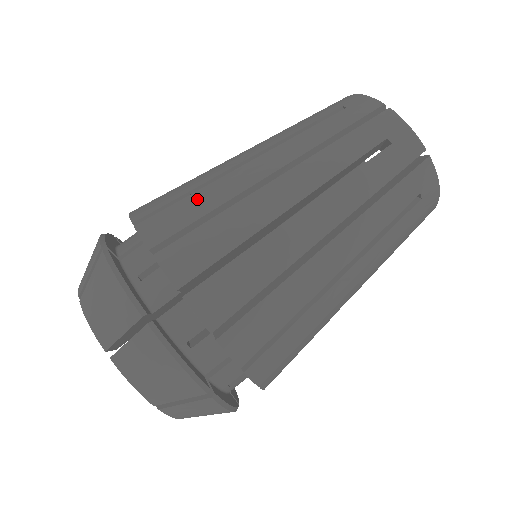
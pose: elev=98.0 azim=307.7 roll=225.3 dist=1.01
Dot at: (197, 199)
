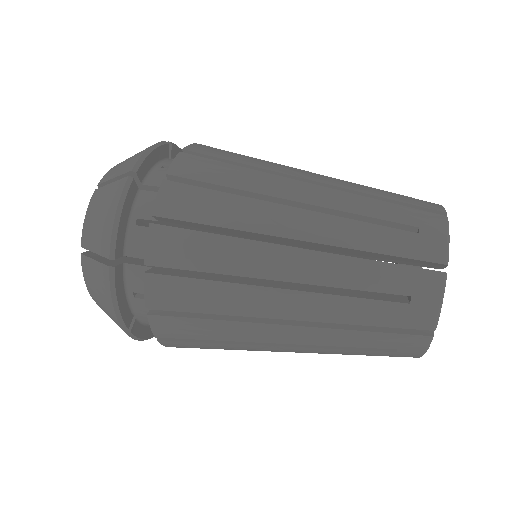
Dot at: occluded
